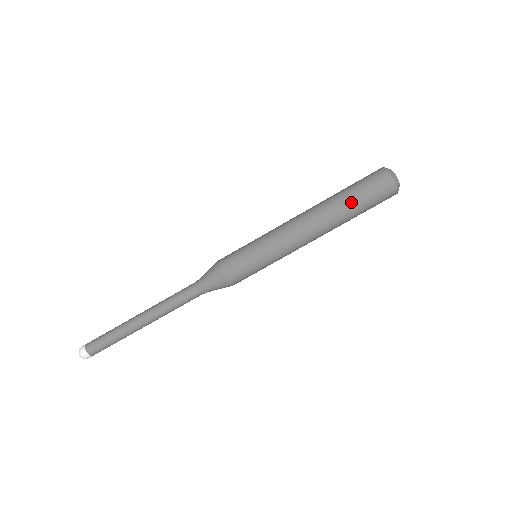
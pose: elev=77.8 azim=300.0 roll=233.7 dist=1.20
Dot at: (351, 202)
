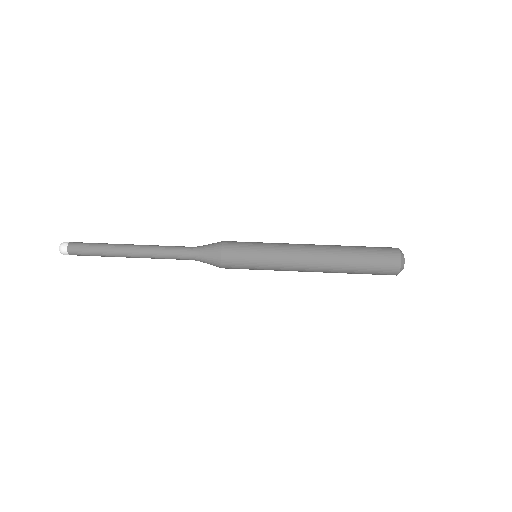
Dot at: (358, 259)
